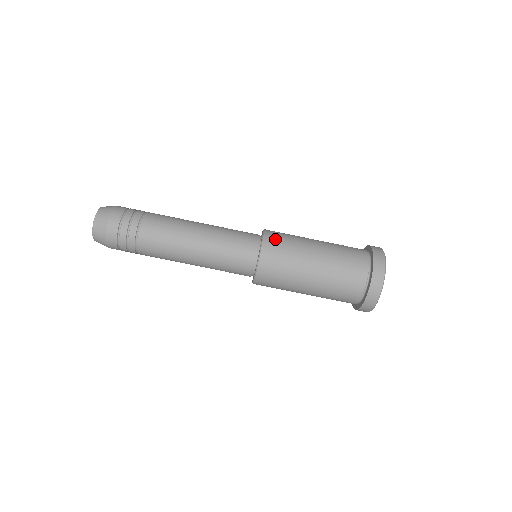
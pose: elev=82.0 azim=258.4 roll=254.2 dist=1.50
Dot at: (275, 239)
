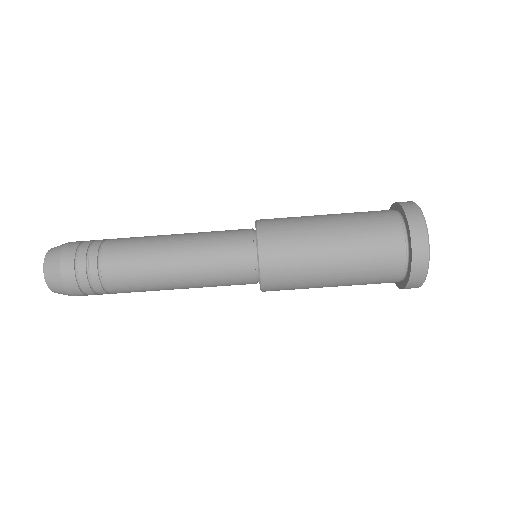
Dot at: (272, 221)
